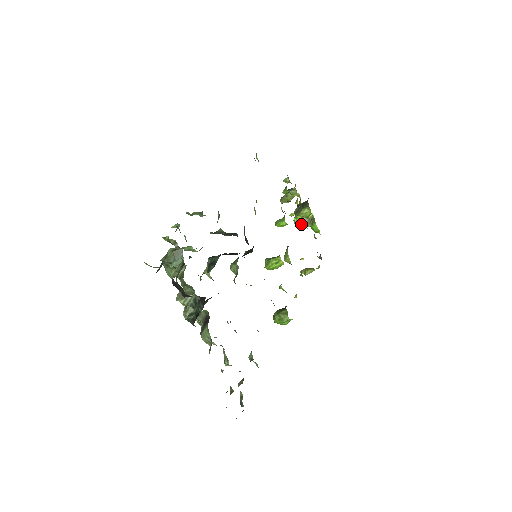
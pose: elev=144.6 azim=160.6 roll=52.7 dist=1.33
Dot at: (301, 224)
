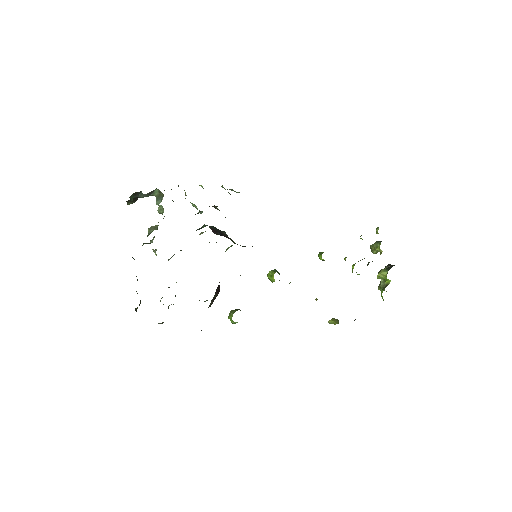
Dot at: (379, 284)
